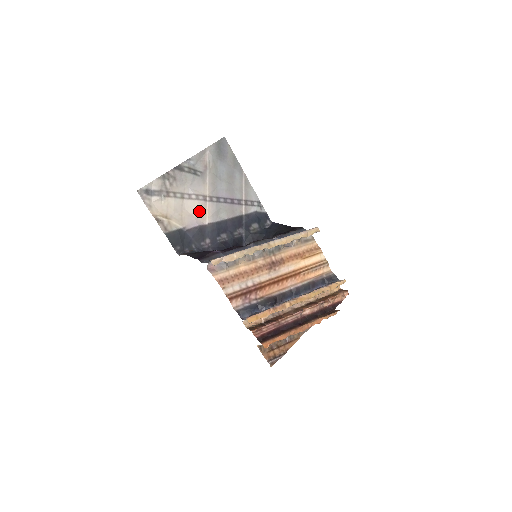
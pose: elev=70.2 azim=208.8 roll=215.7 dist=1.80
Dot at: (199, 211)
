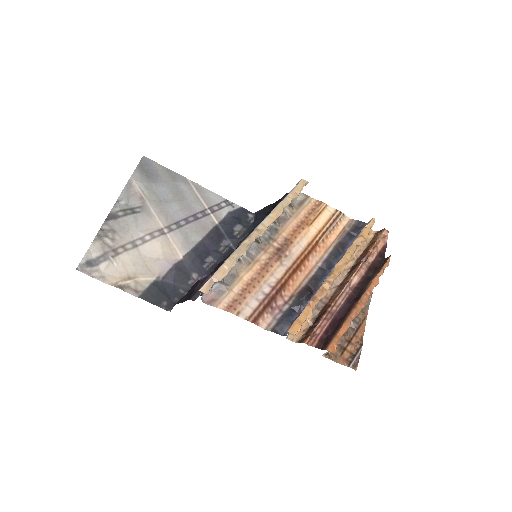
Dot at: (164, 249)
